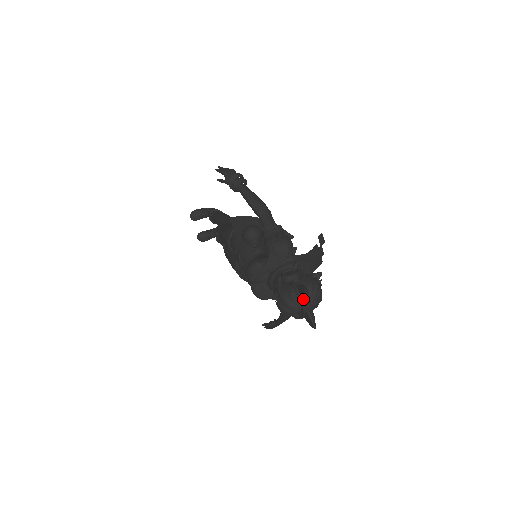
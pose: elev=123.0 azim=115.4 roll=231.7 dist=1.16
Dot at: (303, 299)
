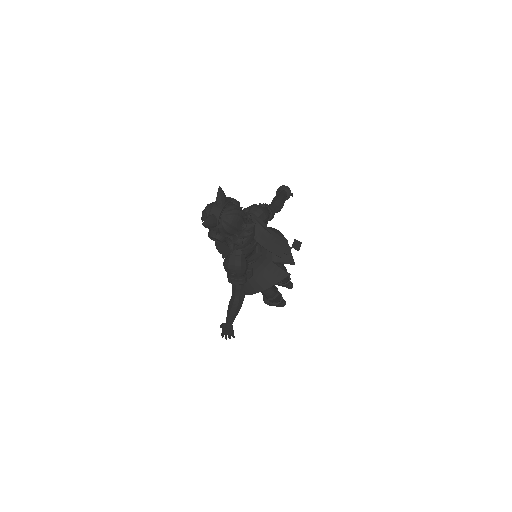
Dot at: (216, 203)
